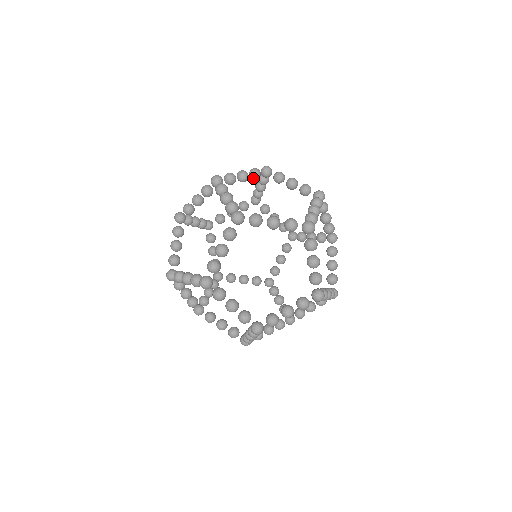
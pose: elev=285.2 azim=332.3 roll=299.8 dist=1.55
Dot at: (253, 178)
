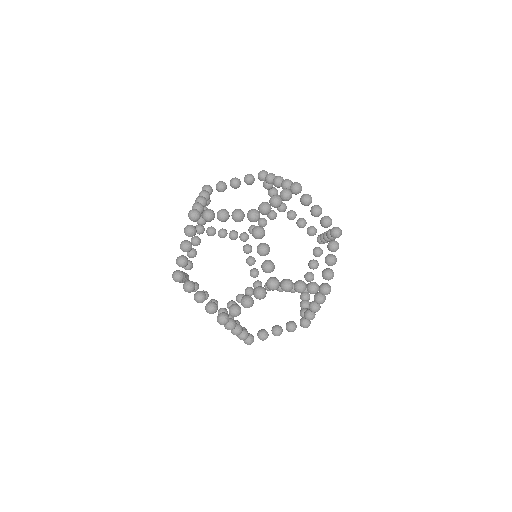
Dot at: occluded
